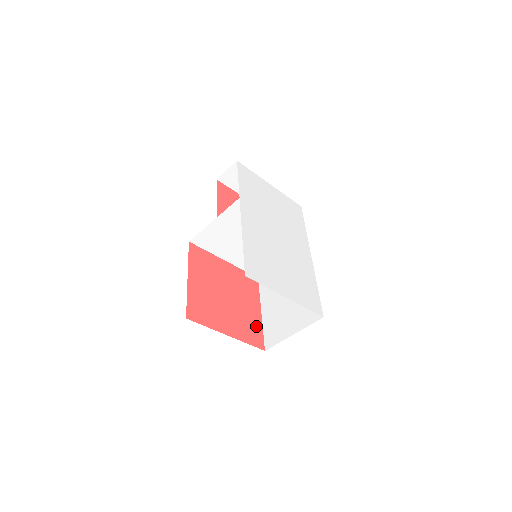
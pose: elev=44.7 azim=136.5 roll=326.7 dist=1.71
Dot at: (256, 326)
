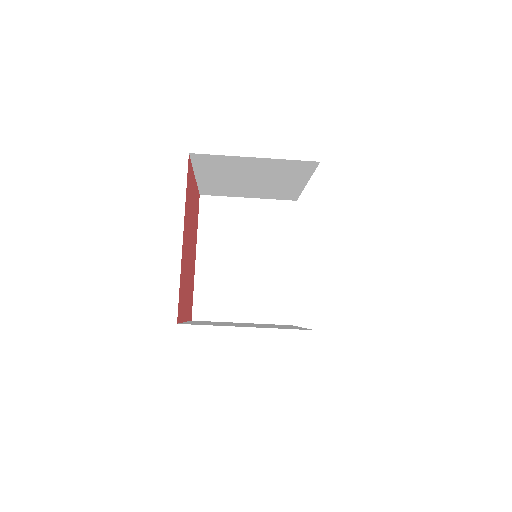
Dot at: (183, 306)
